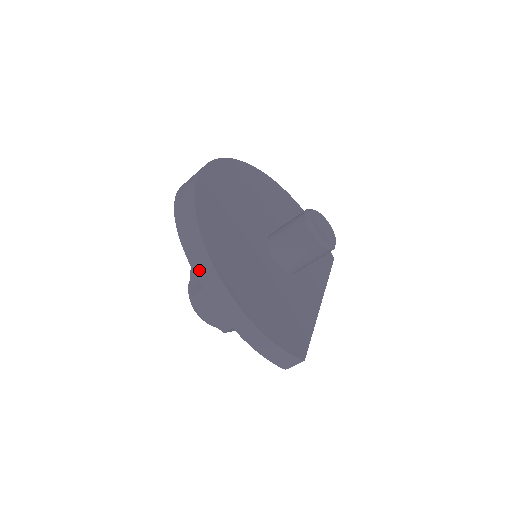
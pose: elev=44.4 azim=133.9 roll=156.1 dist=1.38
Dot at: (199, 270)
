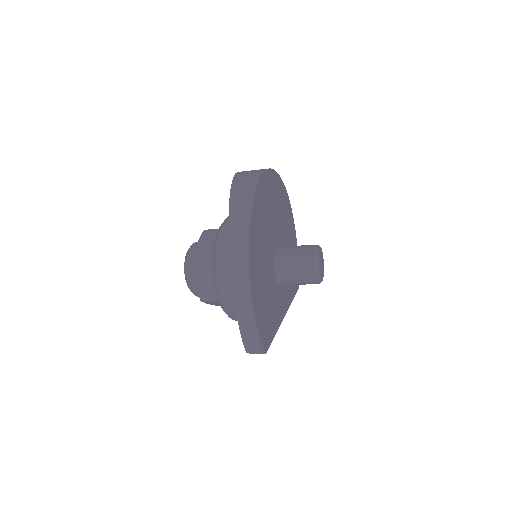
Dot at: (235, 248)
